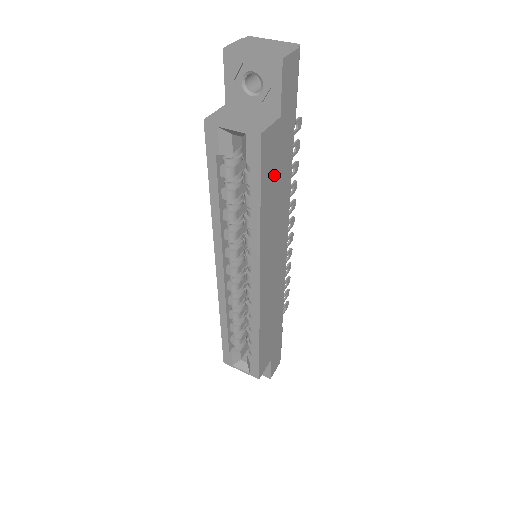
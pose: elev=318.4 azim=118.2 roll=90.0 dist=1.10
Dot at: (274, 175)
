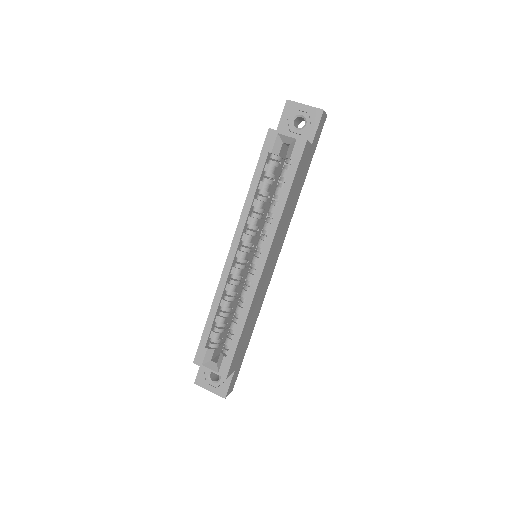
Dot at: (298, 181)
